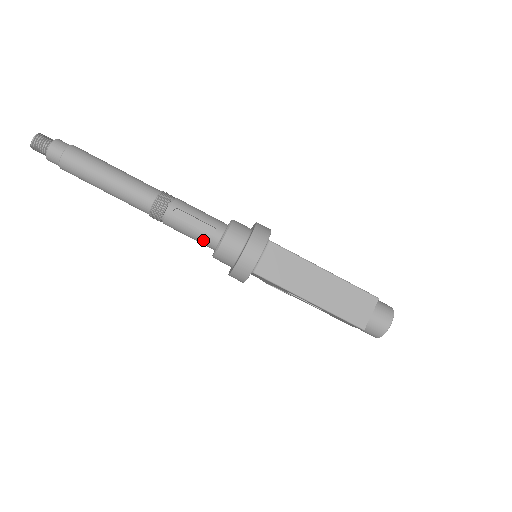
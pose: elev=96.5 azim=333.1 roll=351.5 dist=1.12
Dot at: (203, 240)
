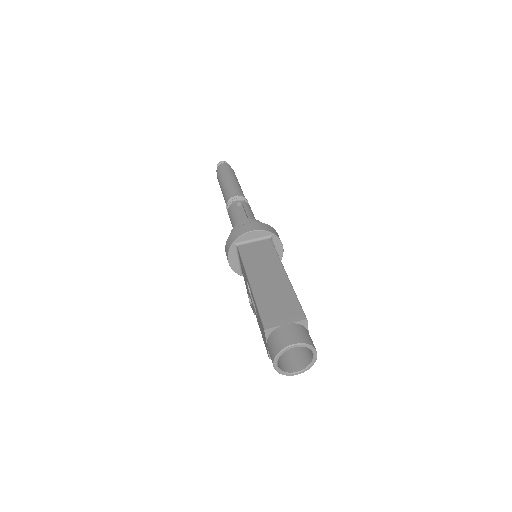
Dot at: (235, 224)
